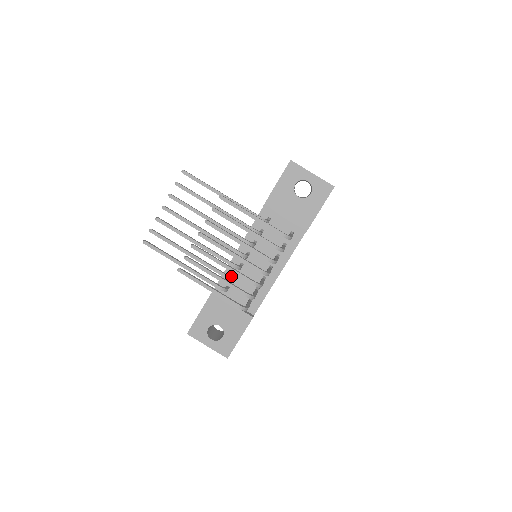
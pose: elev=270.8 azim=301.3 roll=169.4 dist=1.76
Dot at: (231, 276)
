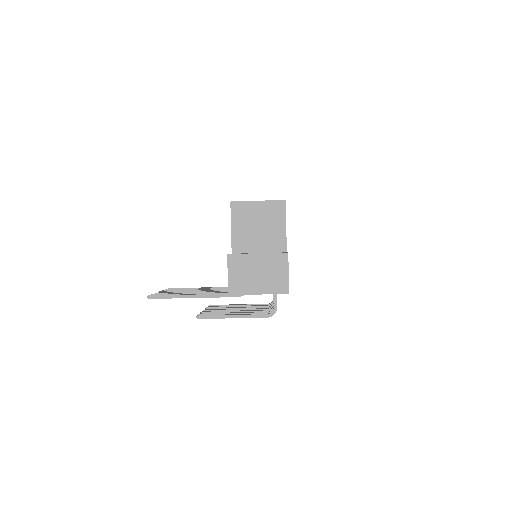
Dot at: occluded
